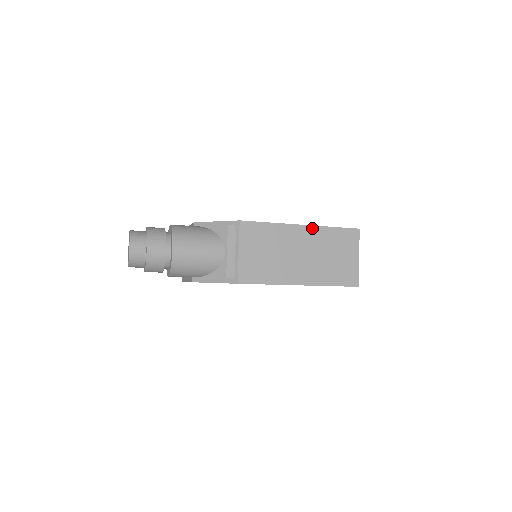
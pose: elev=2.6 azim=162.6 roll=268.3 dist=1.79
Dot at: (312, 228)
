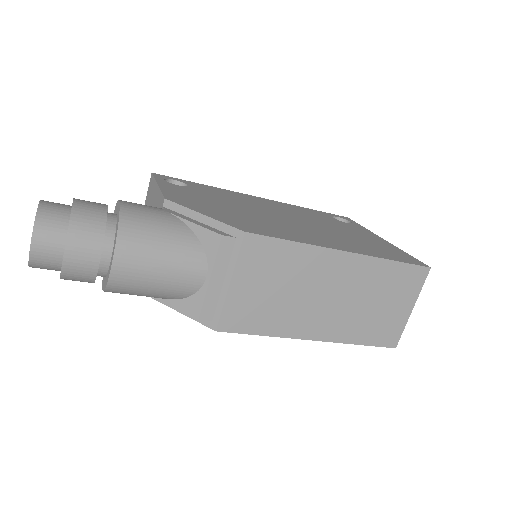
Dot at: (360, 258)
